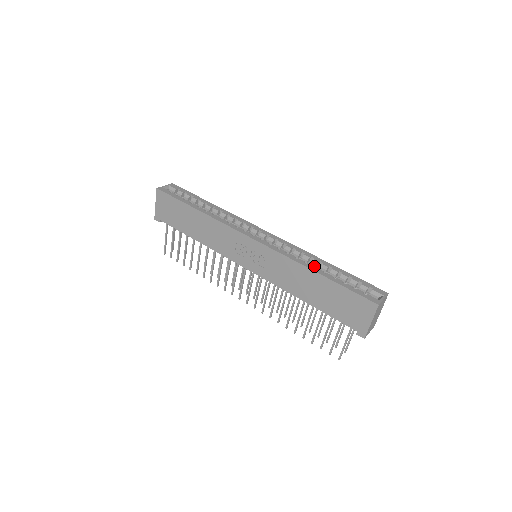
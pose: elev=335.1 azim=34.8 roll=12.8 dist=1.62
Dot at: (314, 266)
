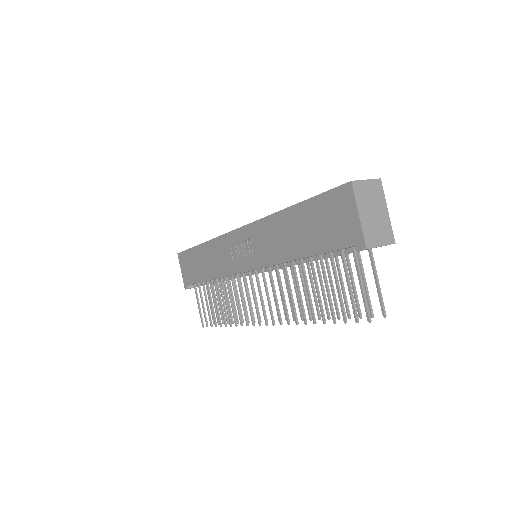
Dot at: occluded
